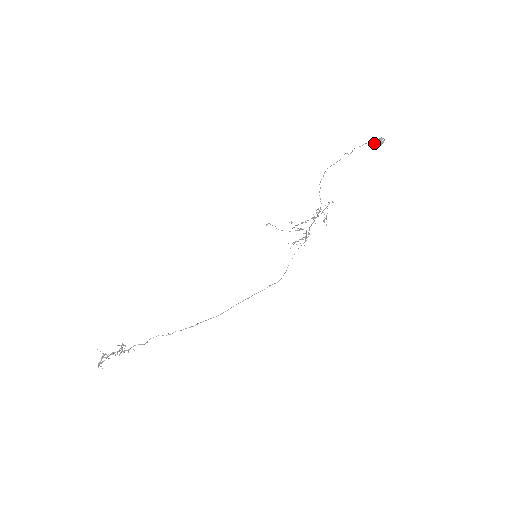
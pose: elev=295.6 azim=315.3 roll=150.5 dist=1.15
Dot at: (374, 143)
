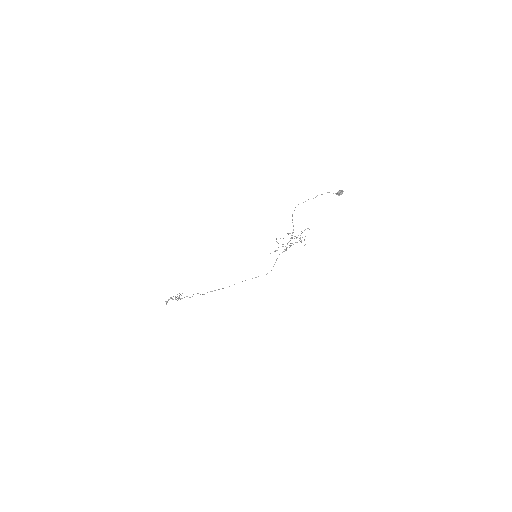
Dot at: (336, 193)
